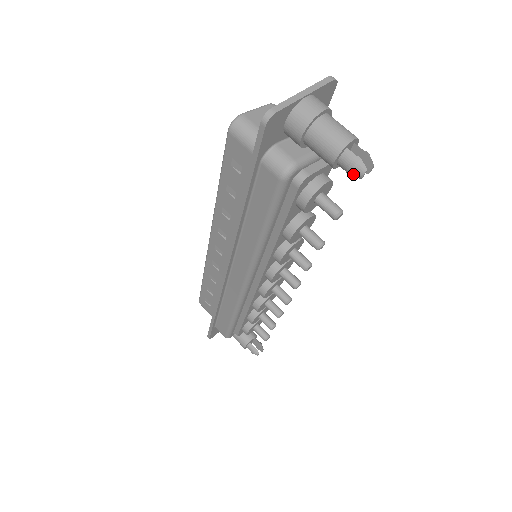
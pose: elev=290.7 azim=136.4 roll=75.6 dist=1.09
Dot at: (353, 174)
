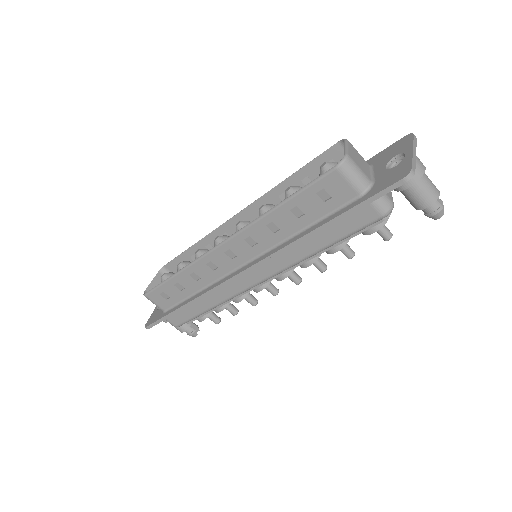
Dot at: (434, 217)
